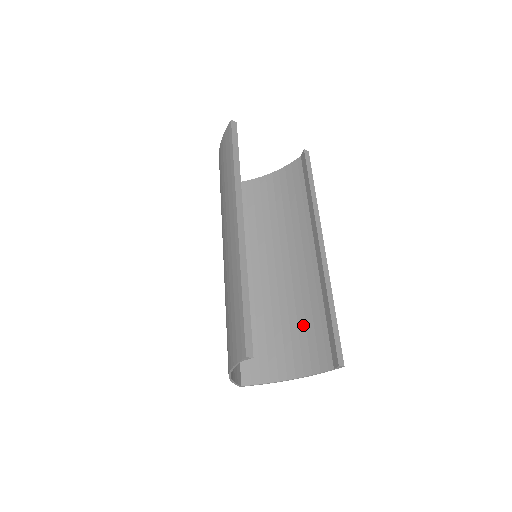
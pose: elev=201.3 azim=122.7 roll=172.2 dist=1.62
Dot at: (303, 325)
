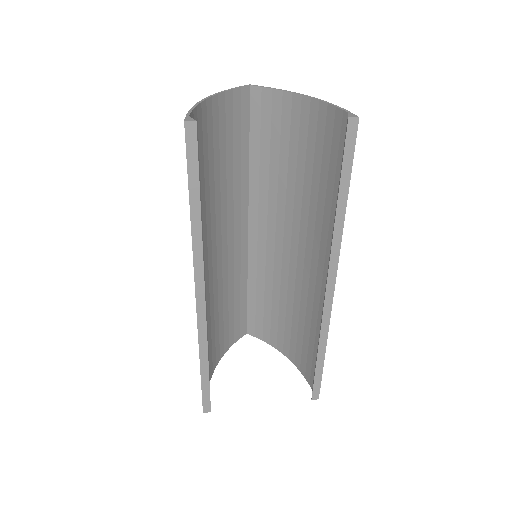
Dot at: (302, 330)
